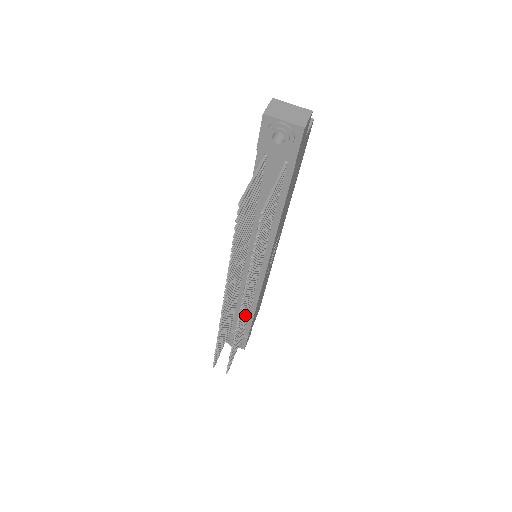
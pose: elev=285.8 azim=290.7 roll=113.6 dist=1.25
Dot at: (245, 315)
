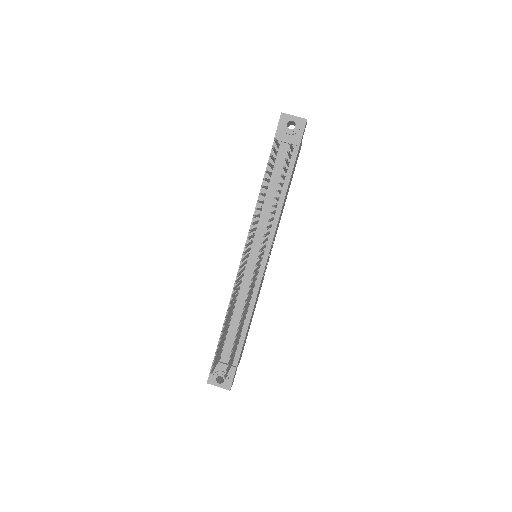
Dot at: (246, 308)
